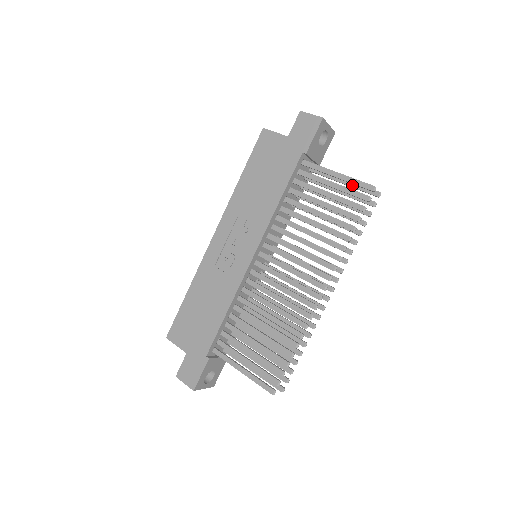
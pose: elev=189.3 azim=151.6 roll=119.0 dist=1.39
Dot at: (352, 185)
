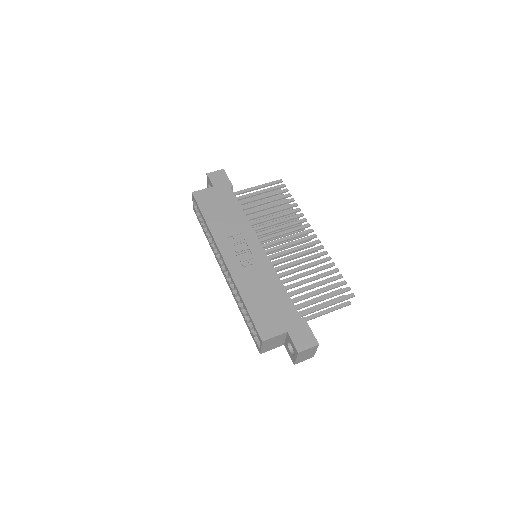
Dot at: occluded
